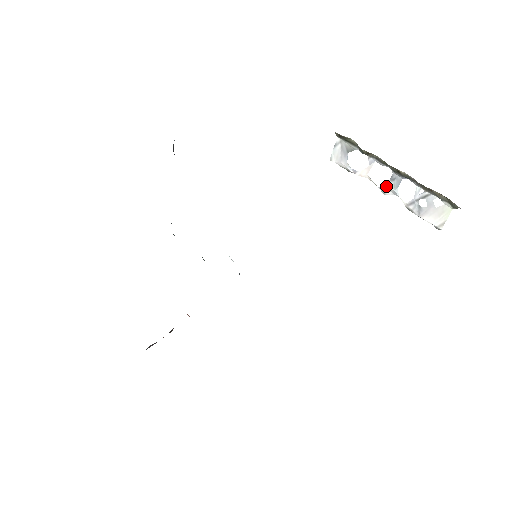
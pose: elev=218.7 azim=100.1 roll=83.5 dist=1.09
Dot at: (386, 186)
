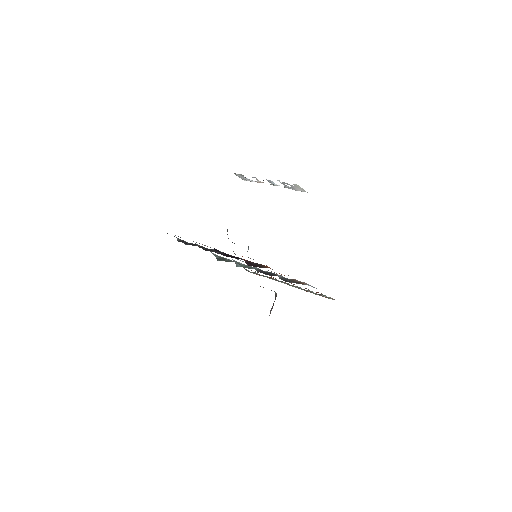
Dot at: (271, 184)
